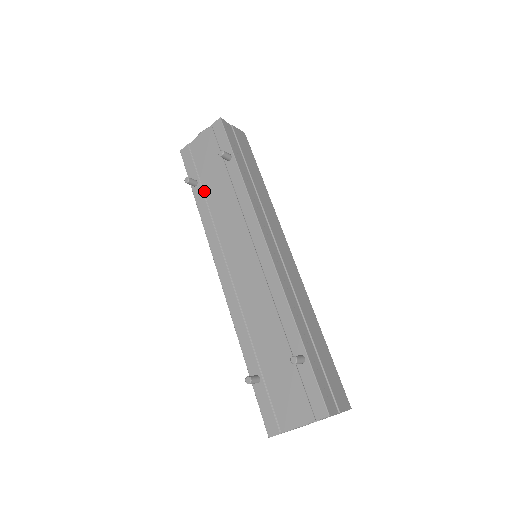
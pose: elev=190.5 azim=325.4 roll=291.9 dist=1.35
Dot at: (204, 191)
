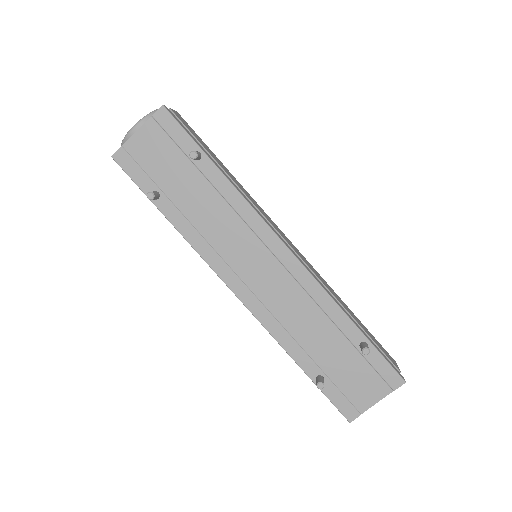
Dot at: (174, 203)
